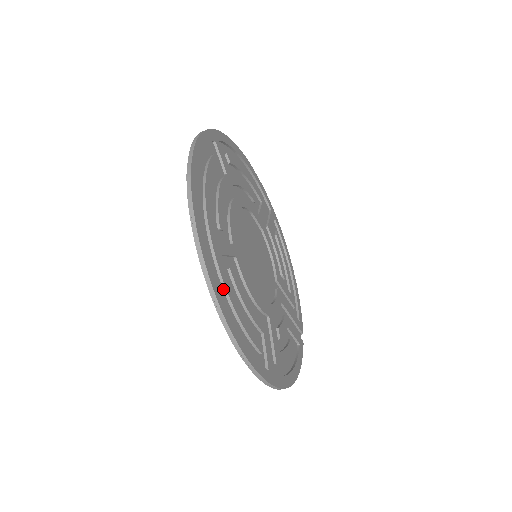
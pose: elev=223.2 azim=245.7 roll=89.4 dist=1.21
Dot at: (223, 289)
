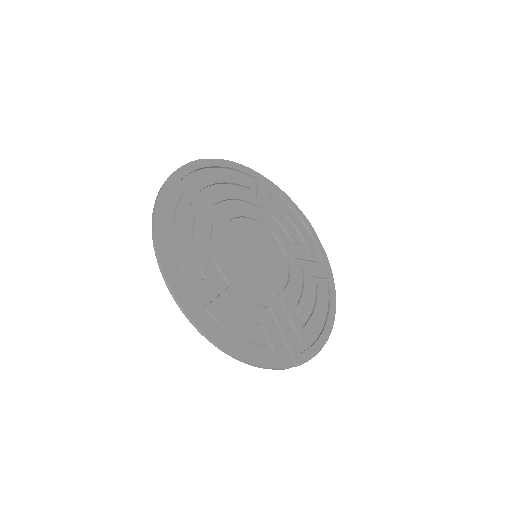
Dot at: (174, 215)
